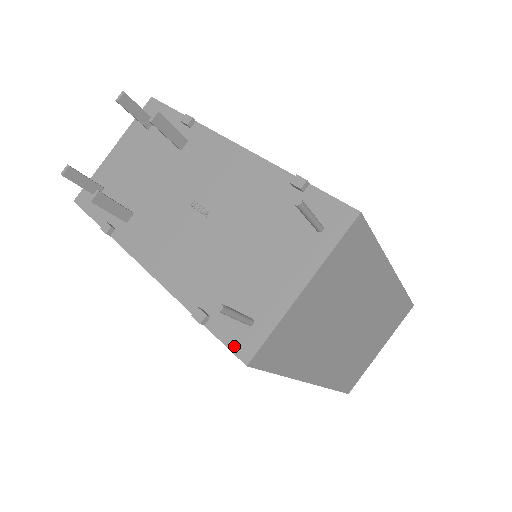
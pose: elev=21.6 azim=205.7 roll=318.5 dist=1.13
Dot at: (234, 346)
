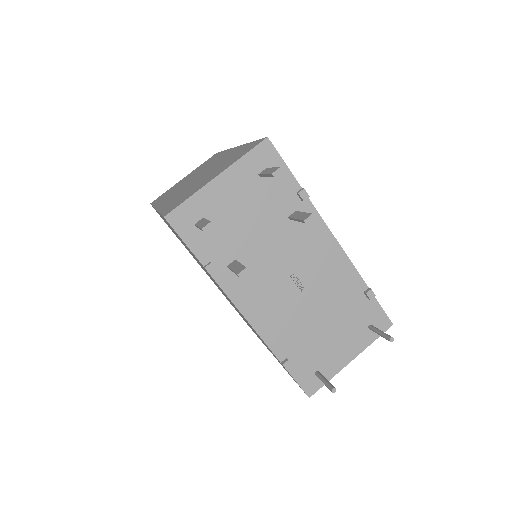
Dot at: (304, 386)
